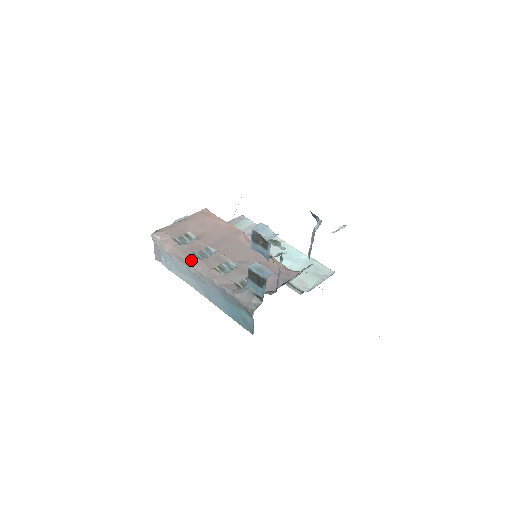
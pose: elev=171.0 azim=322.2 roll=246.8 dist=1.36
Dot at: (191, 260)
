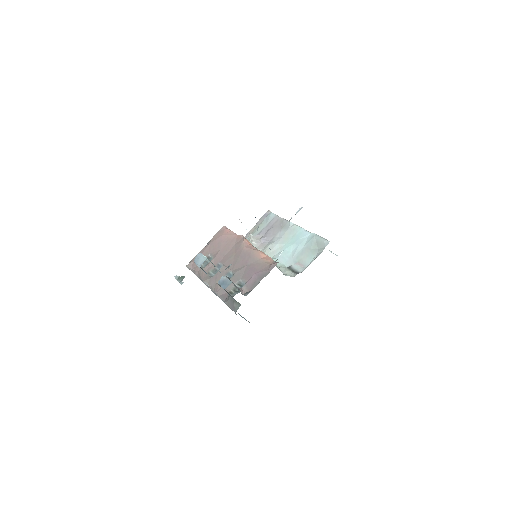
Dot at: (205, 280)
